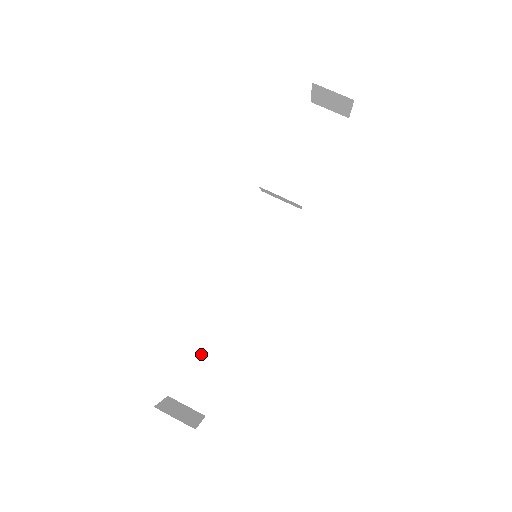
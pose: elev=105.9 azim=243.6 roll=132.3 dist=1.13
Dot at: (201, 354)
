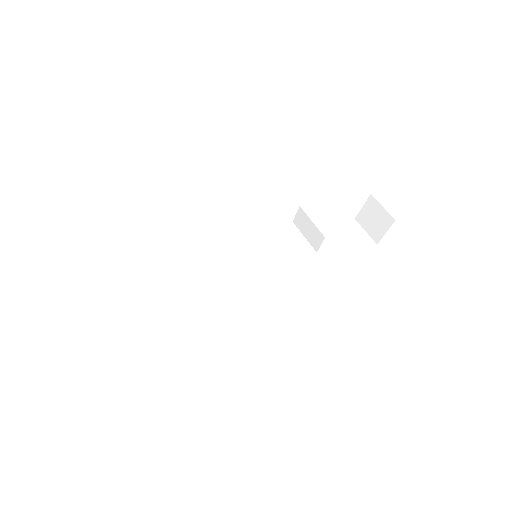
Dot at: (139, 297)
